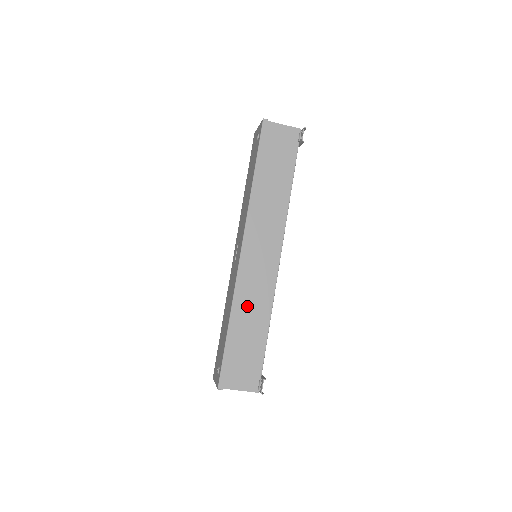
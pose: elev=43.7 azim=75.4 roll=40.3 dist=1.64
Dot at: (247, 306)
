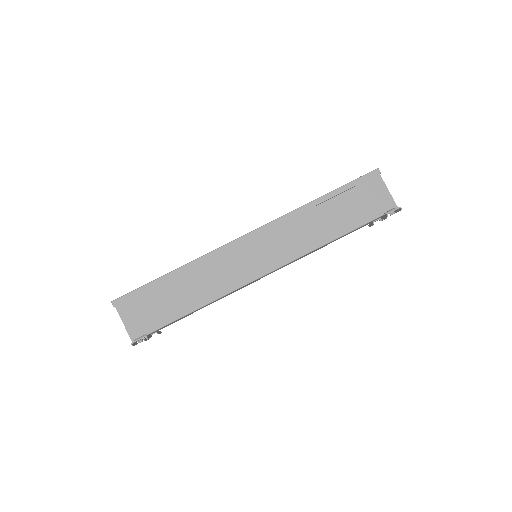
Dot at: (203, 275)
